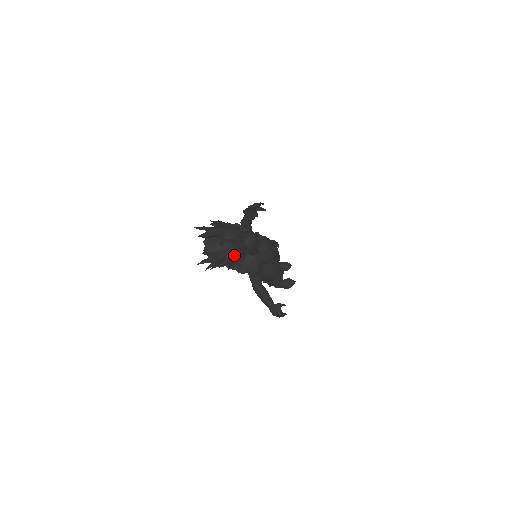
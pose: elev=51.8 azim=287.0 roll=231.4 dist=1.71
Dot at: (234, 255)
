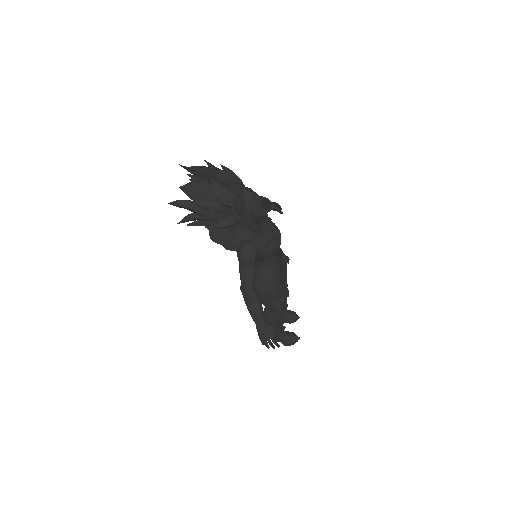
Dot at: (225, 210)
